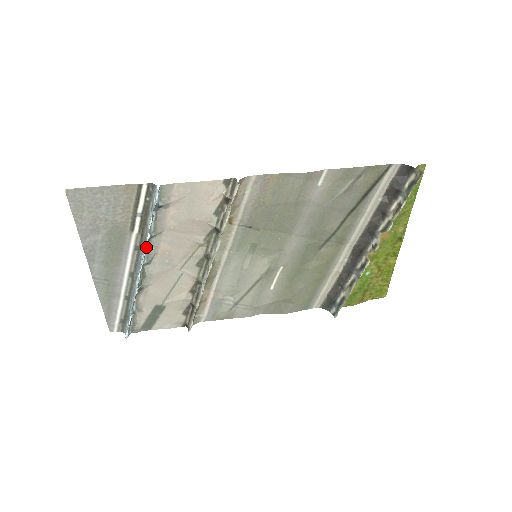
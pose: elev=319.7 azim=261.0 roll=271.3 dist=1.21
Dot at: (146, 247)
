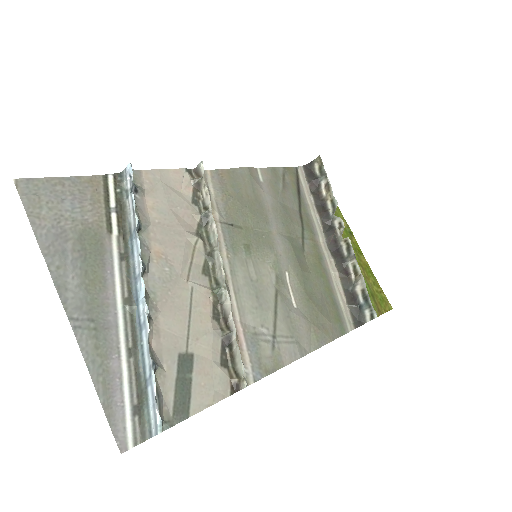
Dot at: (137, 237)
